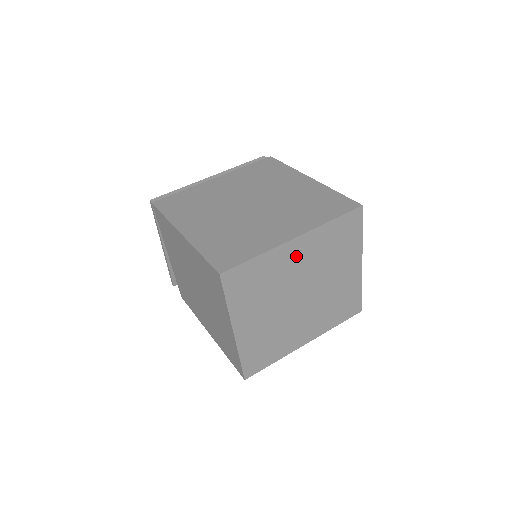
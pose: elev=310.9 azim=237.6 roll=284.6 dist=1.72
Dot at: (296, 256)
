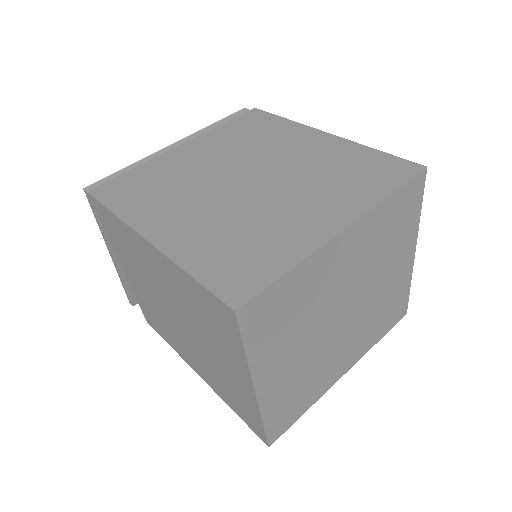
Dot at: (342, 258)
